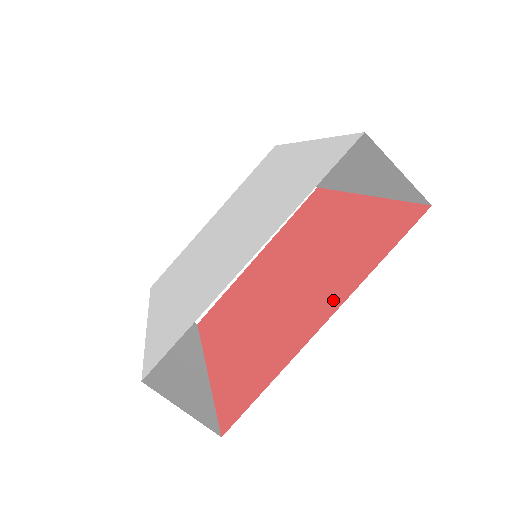
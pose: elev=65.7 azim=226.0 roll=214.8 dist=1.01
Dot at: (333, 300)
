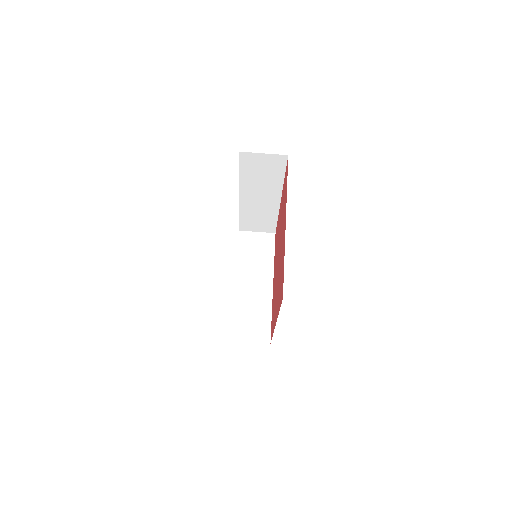
Dot at: (285, 216)
